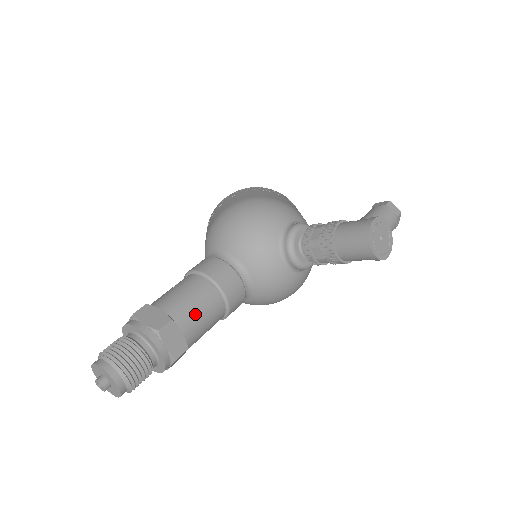
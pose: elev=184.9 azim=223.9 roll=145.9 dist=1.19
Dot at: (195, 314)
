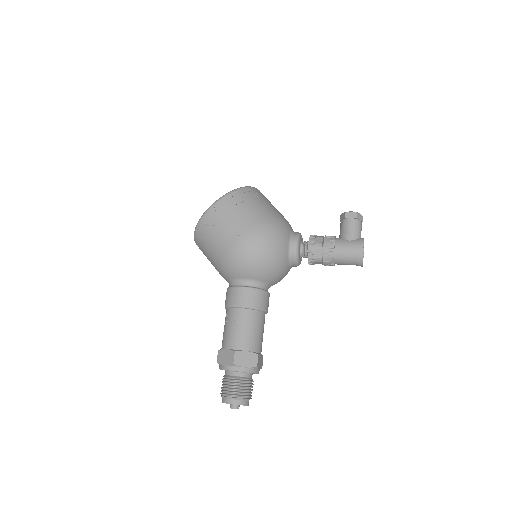
Dot at: (261, 338)
